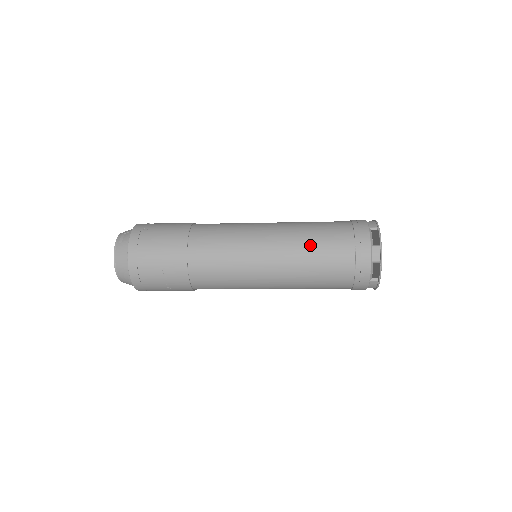
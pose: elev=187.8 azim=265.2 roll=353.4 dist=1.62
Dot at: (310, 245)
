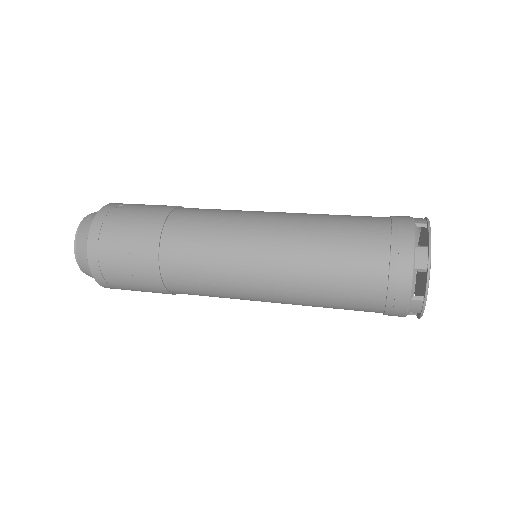
Dot at: (325, 238)
